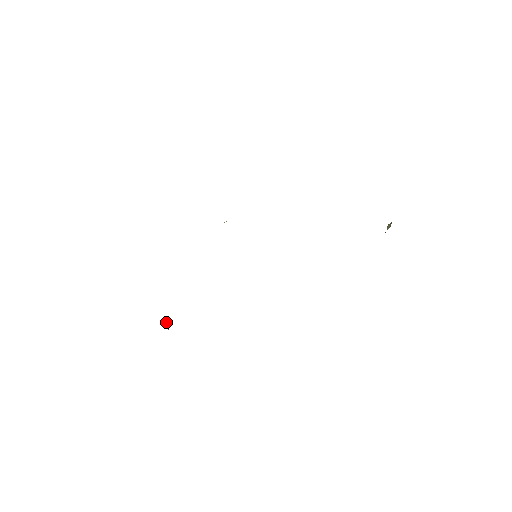
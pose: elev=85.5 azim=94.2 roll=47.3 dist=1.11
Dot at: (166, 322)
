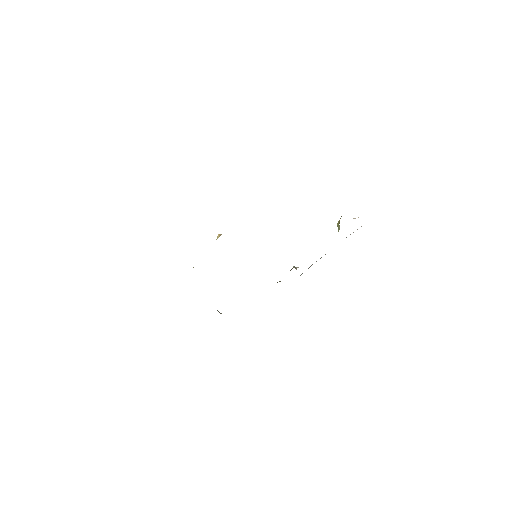
Dot at: occluded
